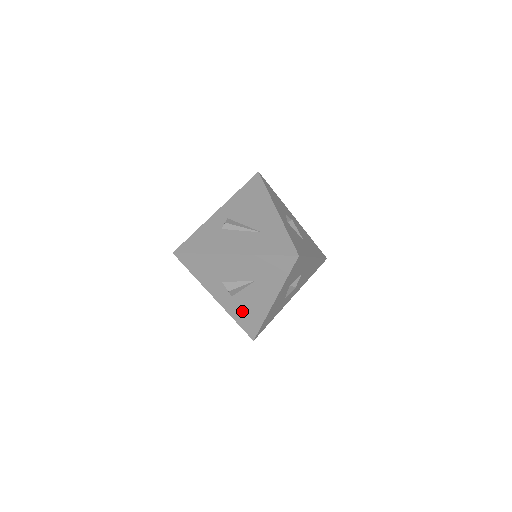
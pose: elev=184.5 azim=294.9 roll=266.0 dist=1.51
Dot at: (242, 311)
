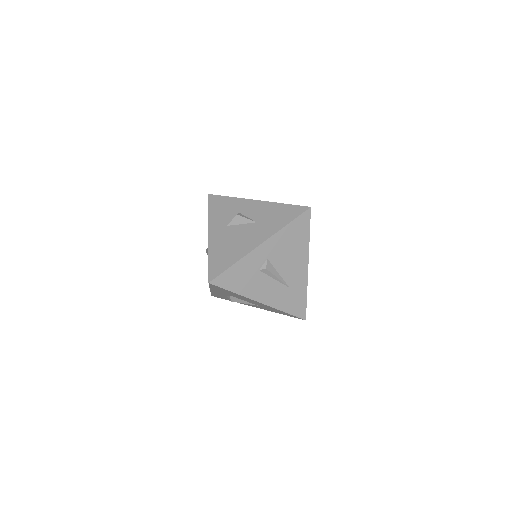
Dot at: (224, 297)
